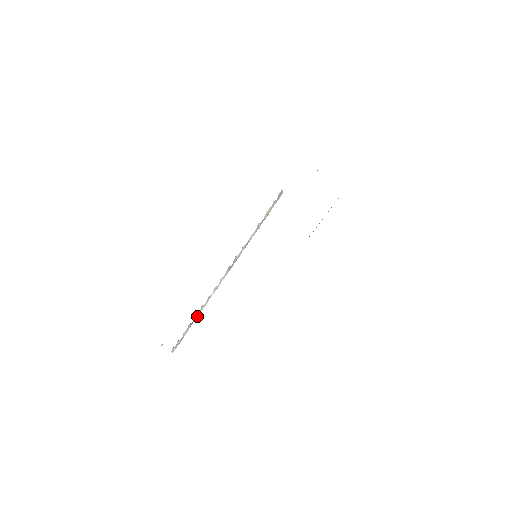
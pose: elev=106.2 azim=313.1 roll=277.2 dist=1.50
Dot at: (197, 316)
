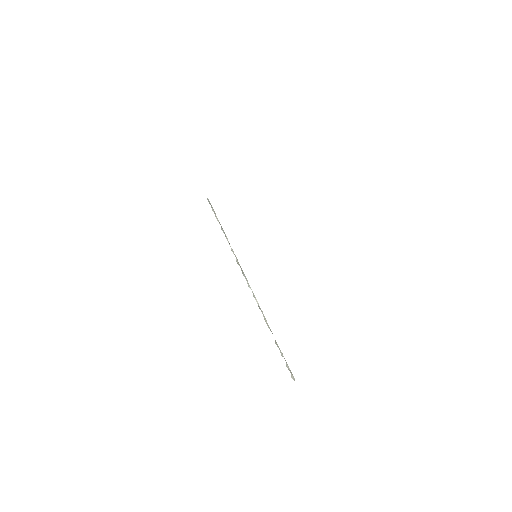
Dot at: (270, 329)
